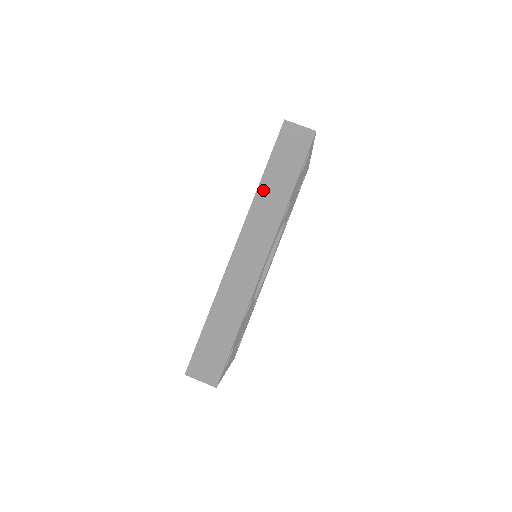
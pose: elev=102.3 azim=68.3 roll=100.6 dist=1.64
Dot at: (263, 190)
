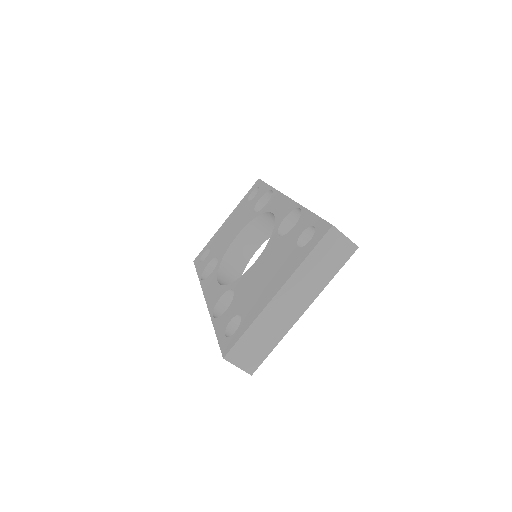
Dot at: occluded
